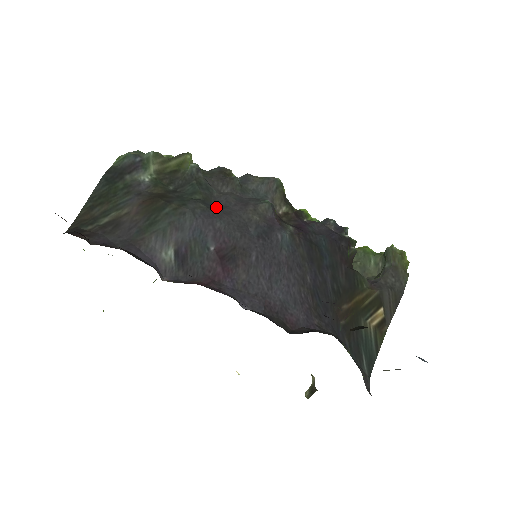
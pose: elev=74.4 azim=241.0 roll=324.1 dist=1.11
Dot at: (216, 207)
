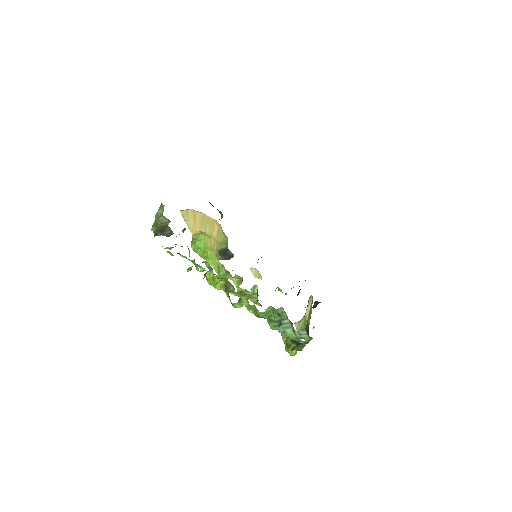
Dot at: occluded
